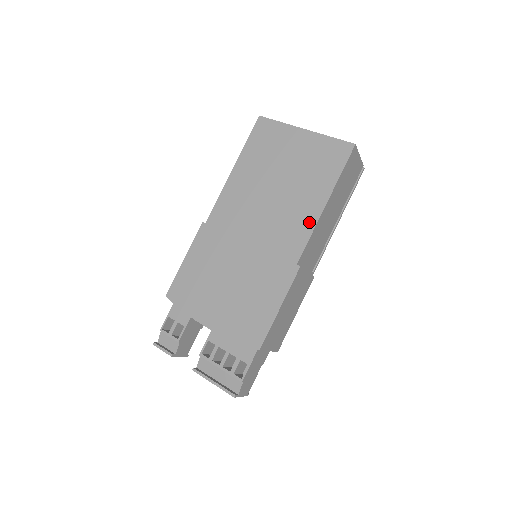
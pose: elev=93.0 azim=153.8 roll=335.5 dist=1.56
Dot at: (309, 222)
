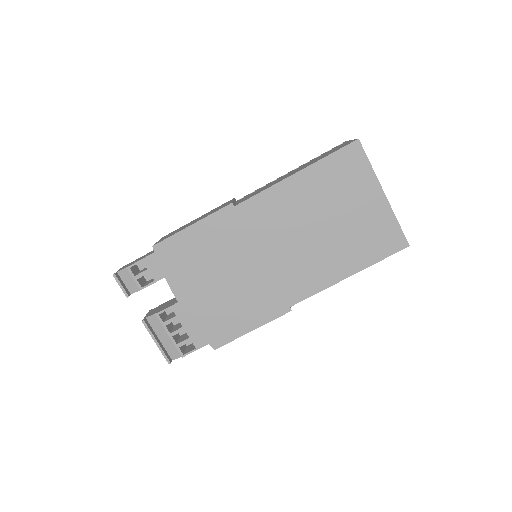
Dot at: (325, 281)
